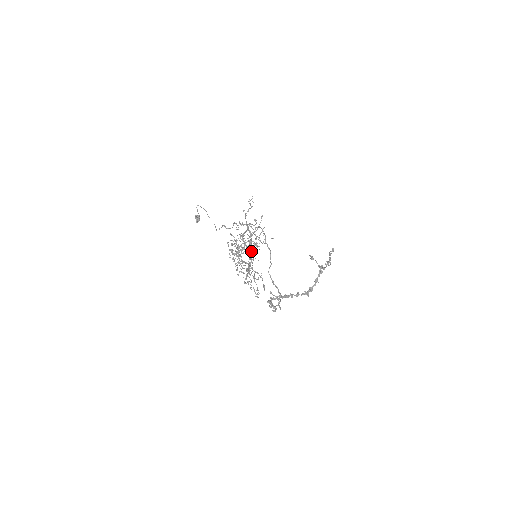
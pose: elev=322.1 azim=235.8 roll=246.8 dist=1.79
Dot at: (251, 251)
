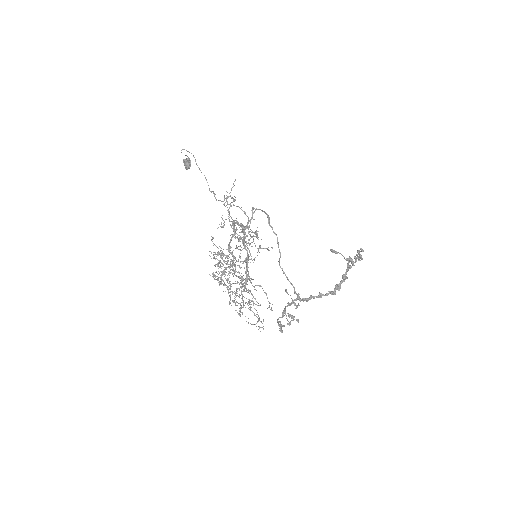
Dot at: occluded
